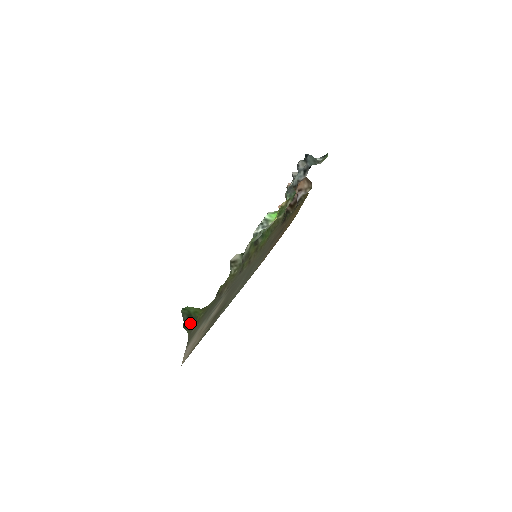
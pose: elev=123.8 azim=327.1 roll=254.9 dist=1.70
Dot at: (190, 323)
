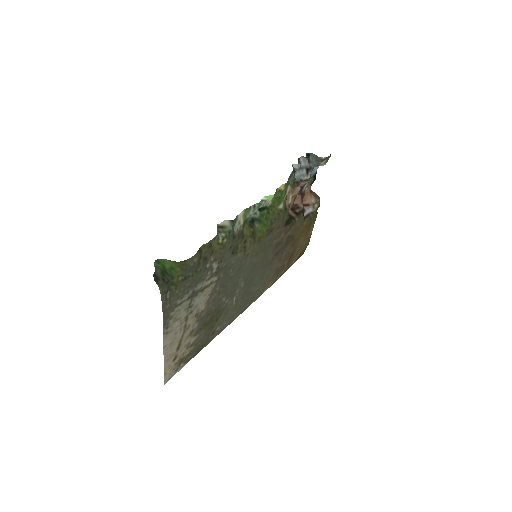
Dot at: (164, 279)
